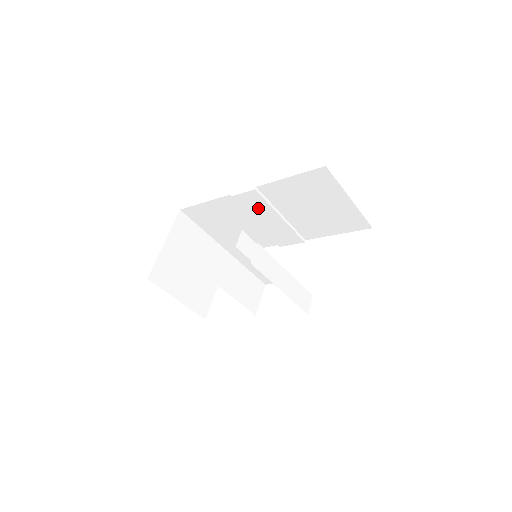
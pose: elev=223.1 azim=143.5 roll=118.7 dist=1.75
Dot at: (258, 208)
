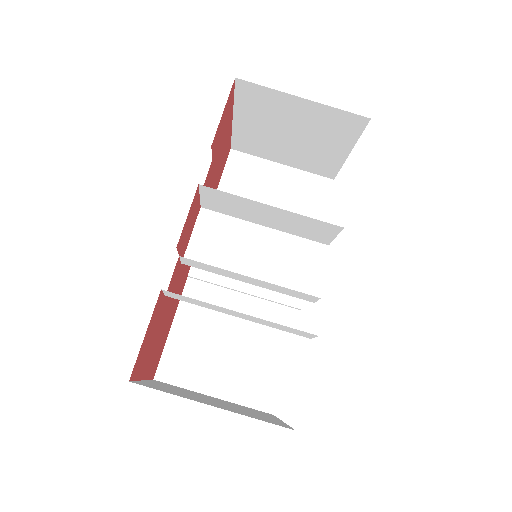
Dot at: occluded
